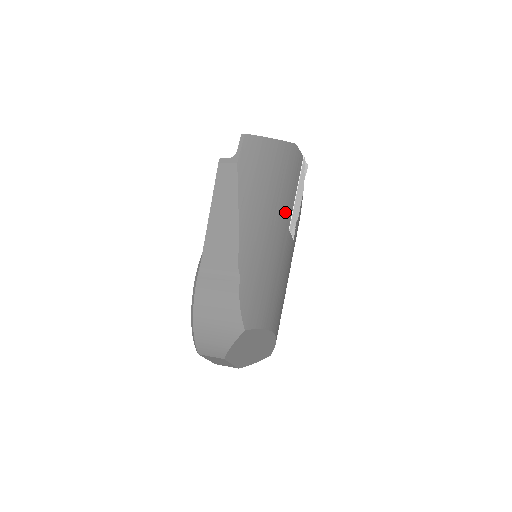
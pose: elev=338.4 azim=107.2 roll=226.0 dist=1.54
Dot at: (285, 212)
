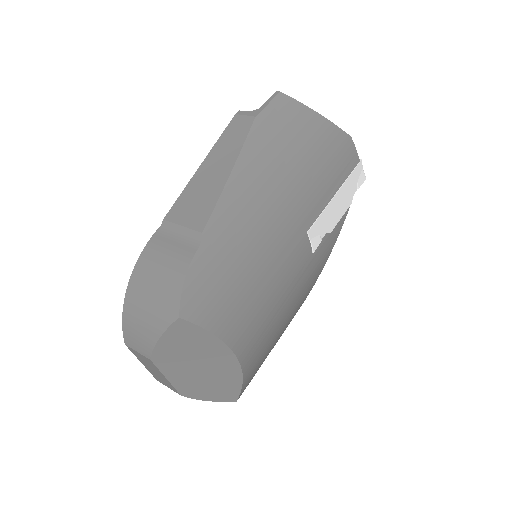
Dot at: (307, 206)
